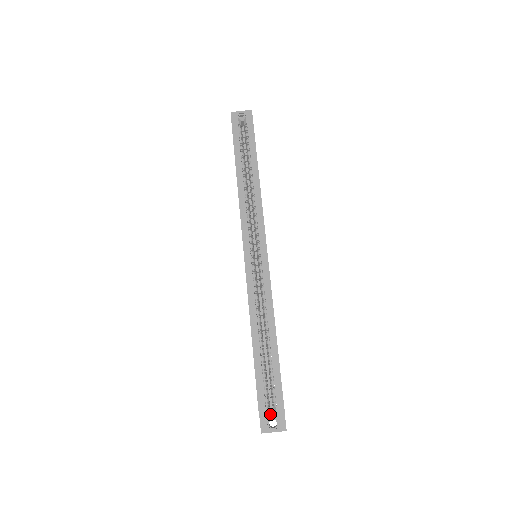
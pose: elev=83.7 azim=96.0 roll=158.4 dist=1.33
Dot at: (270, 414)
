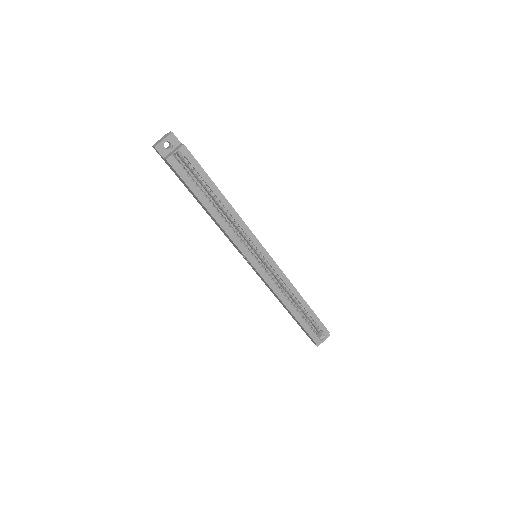
Dot at: (321, 338)
